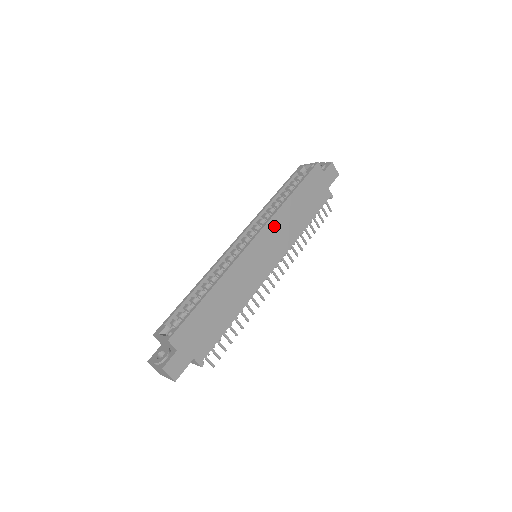
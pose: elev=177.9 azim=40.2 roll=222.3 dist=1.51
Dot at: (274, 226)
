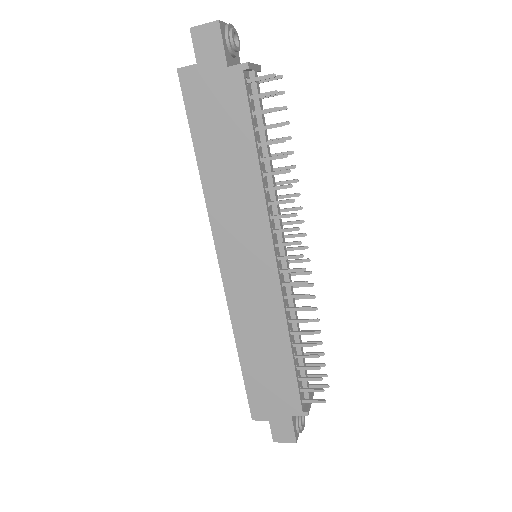
Dot at: (222, 222)
